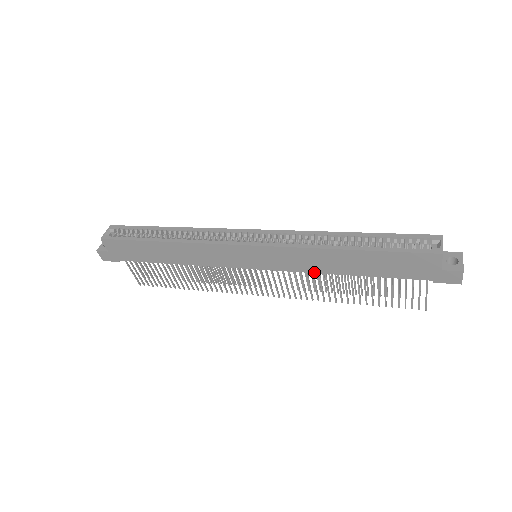
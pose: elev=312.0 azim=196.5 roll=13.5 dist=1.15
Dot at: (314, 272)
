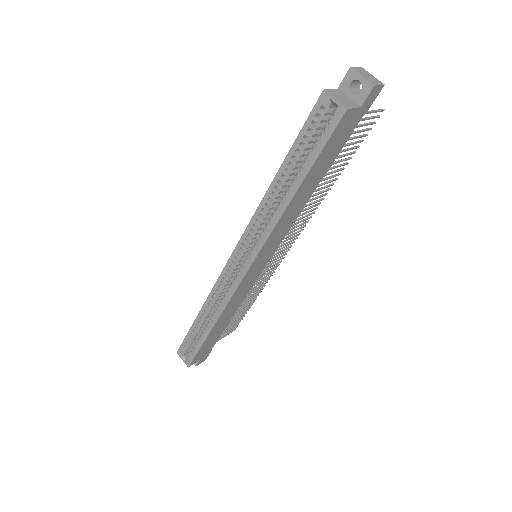
Dot at: occluded
